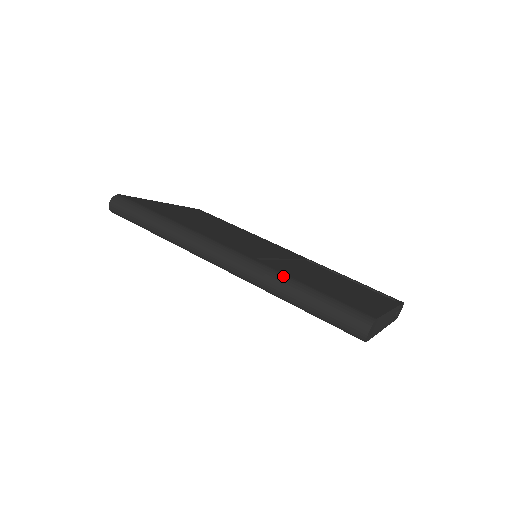
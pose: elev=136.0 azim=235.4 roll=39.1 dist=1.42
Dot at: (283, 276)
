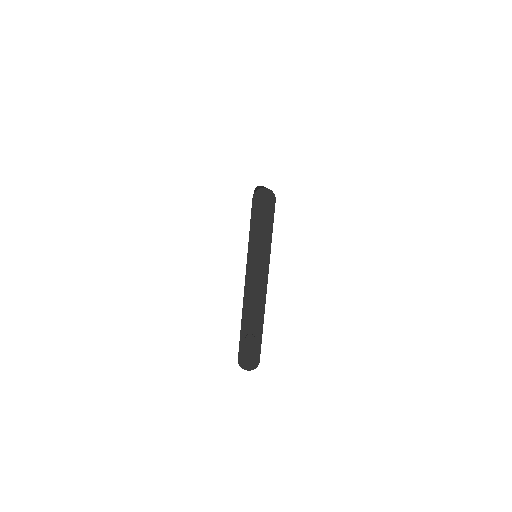
Dot at: occluded
